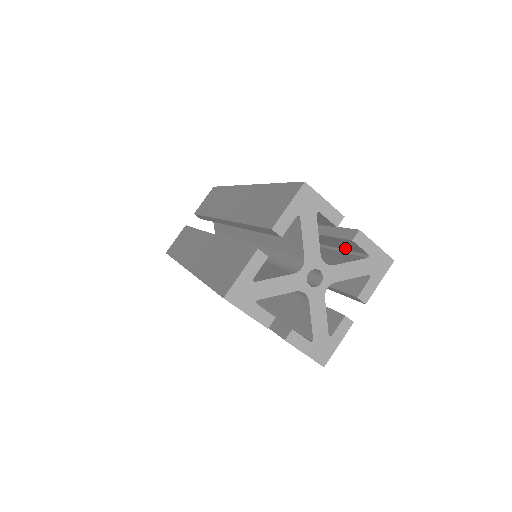
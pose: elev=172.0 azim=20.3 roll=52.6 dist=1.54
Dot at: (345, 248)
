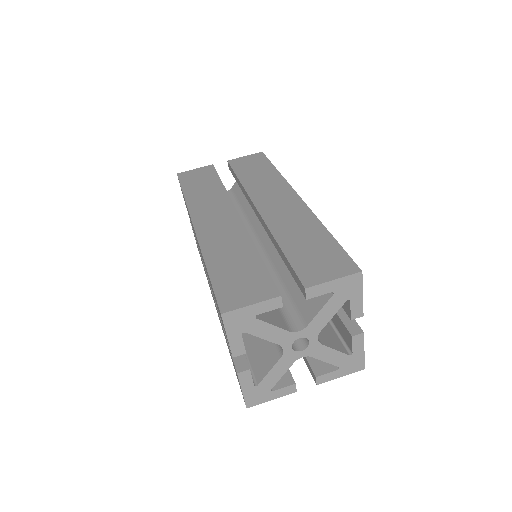
Dot at: (336, 326)
